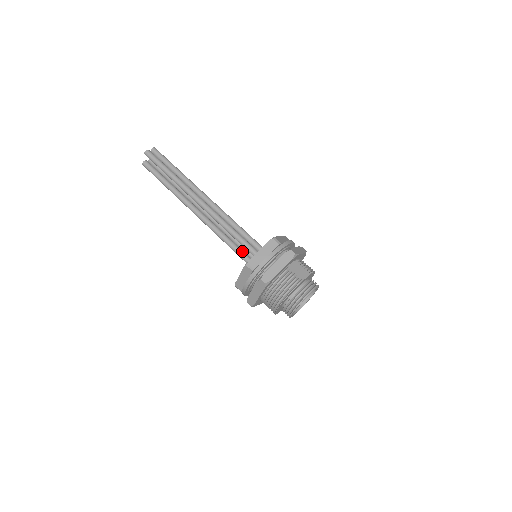
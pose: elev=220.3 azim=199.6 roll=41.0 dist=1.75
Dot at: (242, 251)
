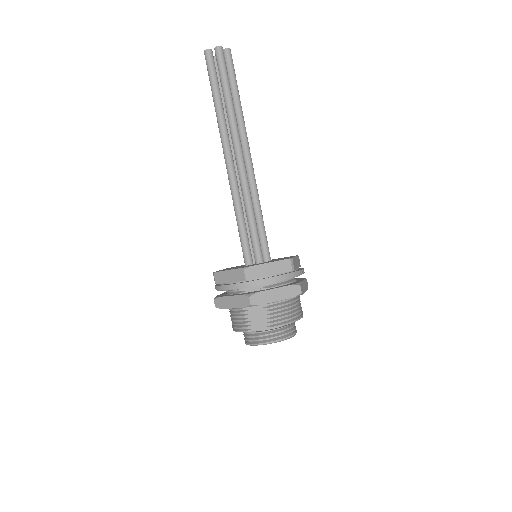
Dot at: (249, 239)
